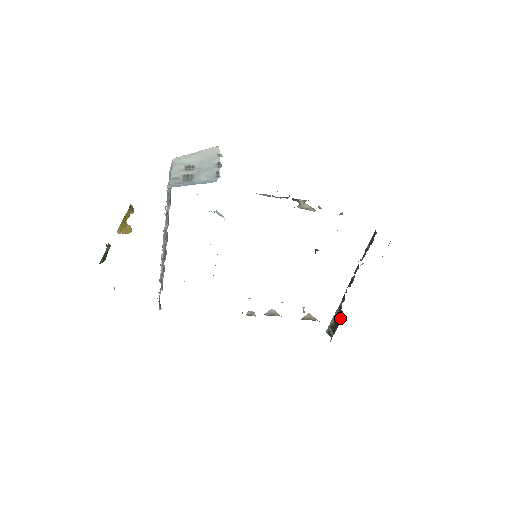
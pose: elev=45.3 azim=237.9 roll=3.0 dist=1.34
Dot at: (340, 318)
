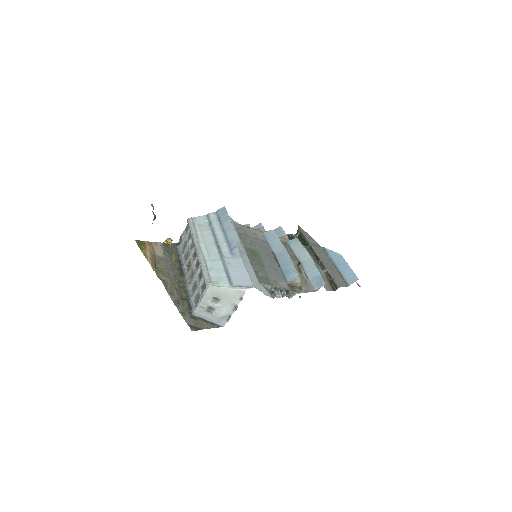
Dot at: (304, 245)
